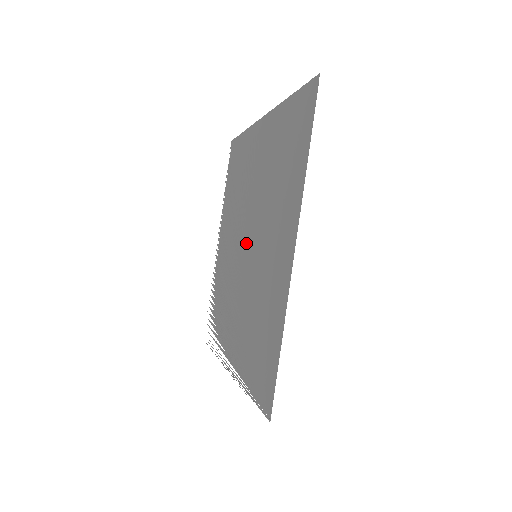
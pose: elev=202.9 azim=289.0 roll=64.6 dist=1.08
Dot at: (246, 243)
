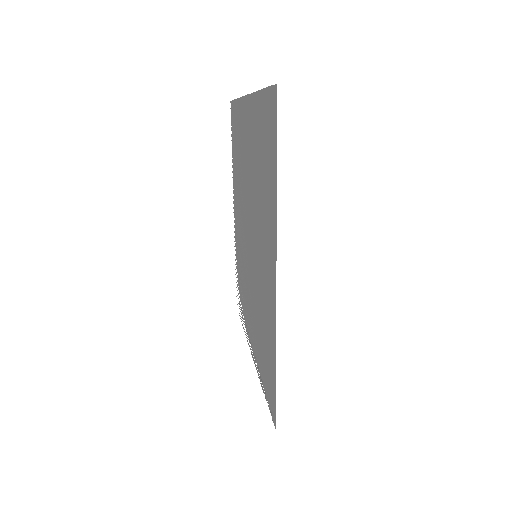
Dot at: occluded
